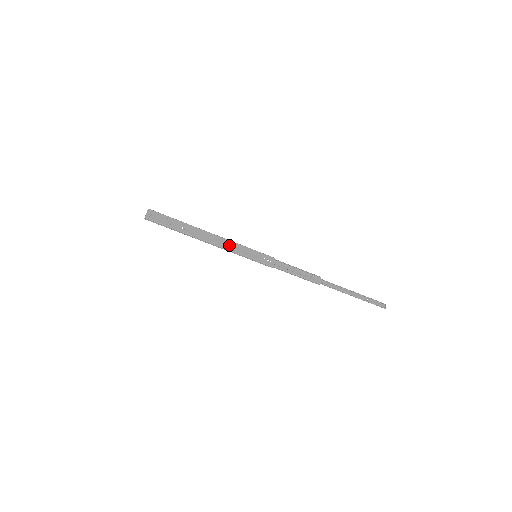
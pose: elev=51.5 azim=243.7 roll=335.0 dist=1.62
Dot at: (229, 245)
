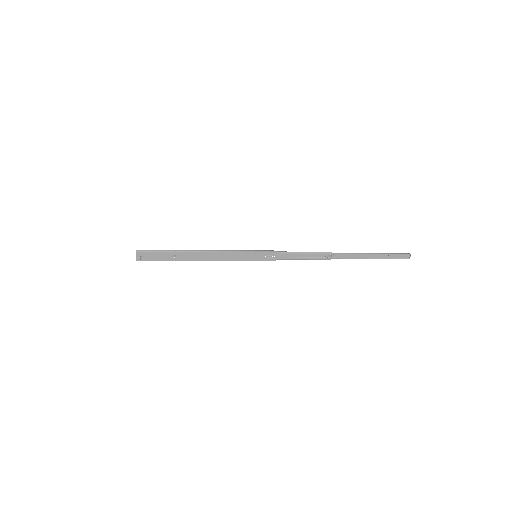
Dot at: (225, 257)
